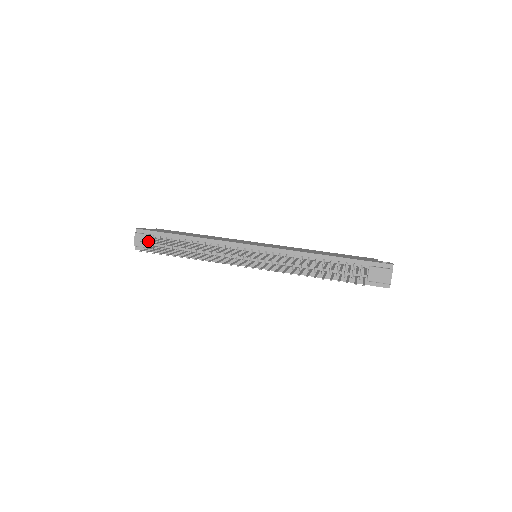
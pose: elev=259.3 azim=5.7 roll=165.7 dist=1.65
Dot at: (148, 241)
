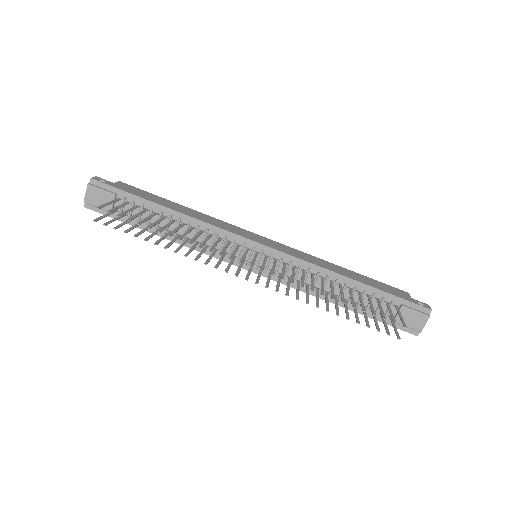
Dot at: (106, 200)
